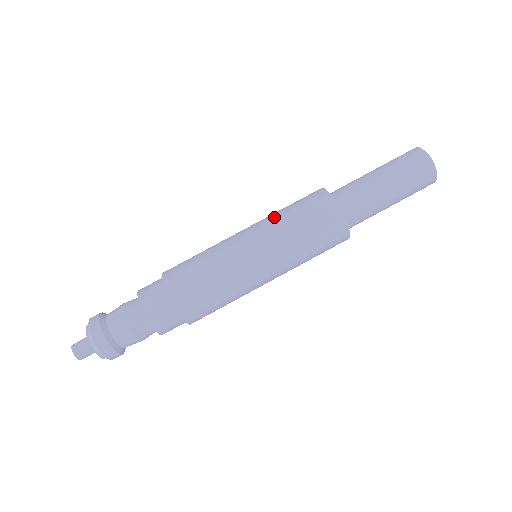
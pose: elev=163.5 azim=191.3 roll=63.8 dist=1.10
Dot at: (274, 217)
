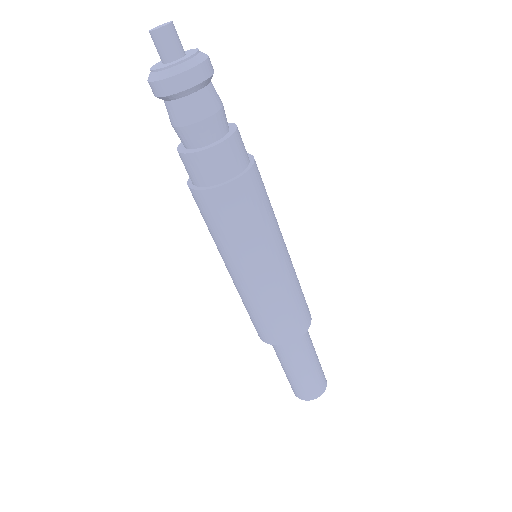
Dot at: occluded
